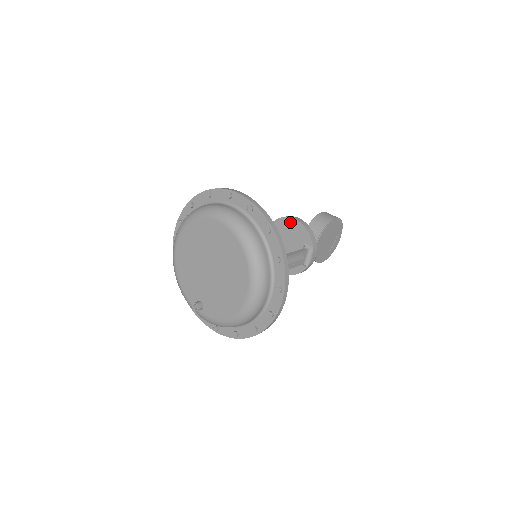
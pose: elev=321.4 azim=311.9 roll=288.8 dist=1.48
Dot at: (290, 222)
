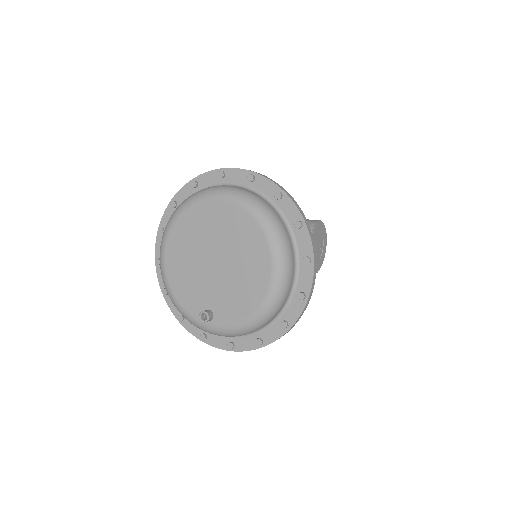
Dot at: occluded
